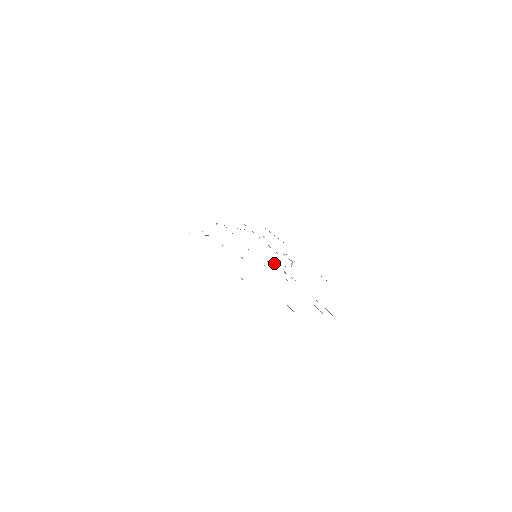
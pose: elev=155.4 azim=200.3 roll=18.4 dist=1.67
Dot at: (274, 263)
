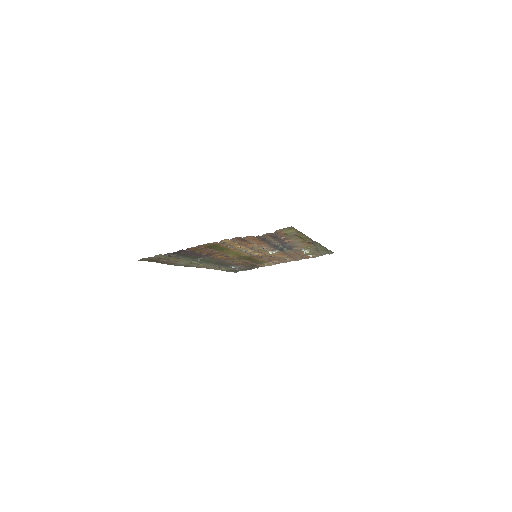
Dot at: occluded
